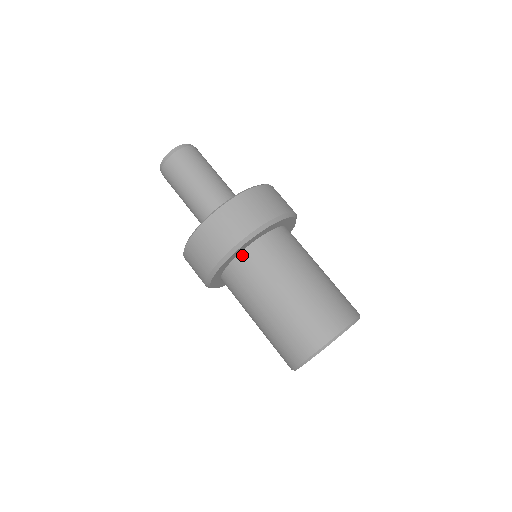
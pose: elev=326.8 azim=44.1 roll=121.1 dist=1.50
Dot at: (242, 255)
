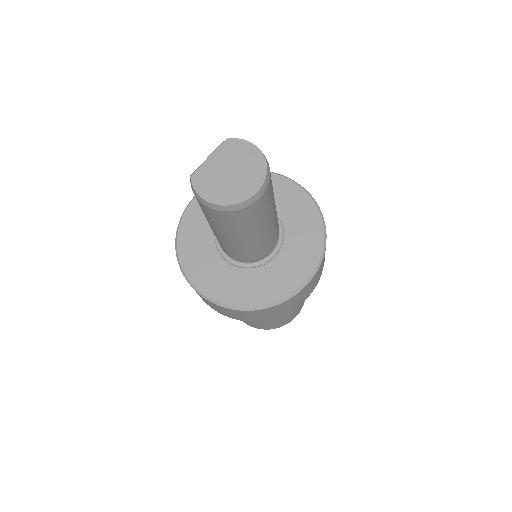
Dot at: occluded
